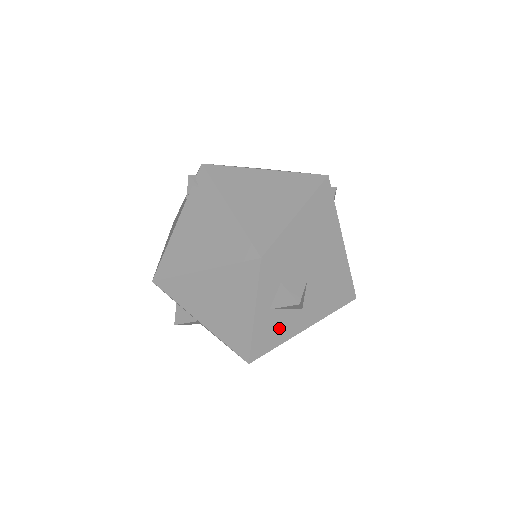
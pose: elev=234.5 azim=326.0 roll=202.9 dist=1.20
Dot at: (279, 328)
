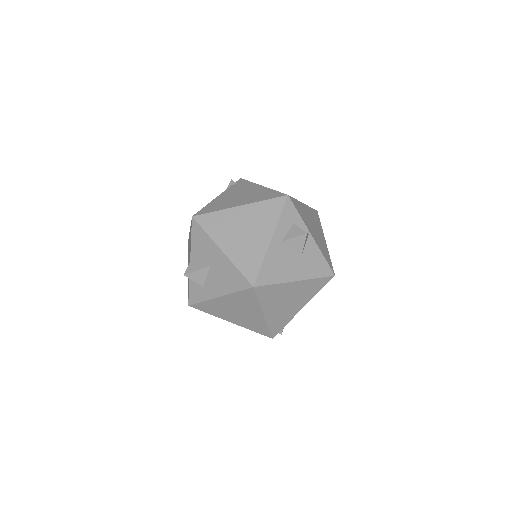
Dot at: (282, 265)
